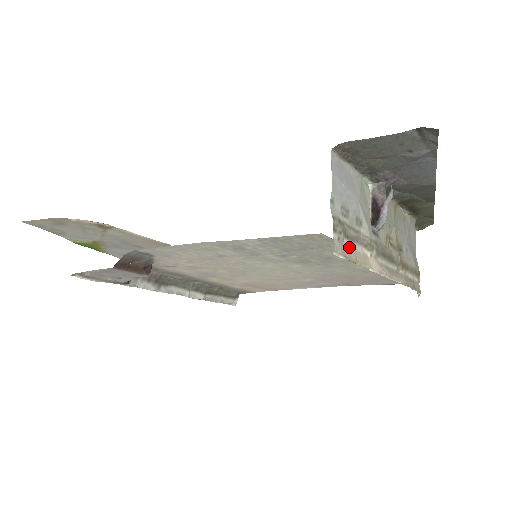
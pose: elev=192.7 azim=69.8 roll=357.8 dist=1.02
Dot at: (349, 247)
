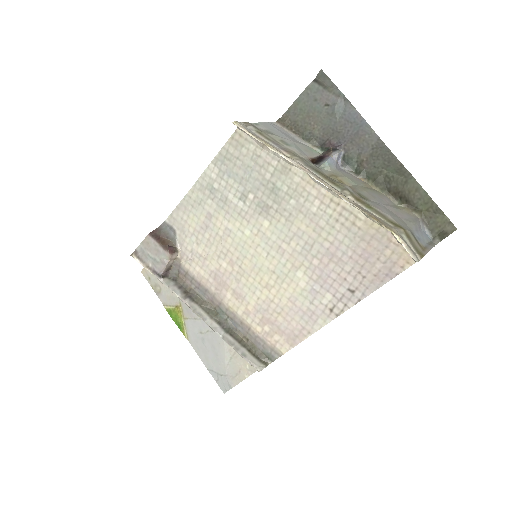
Dot at: (259, 137)
